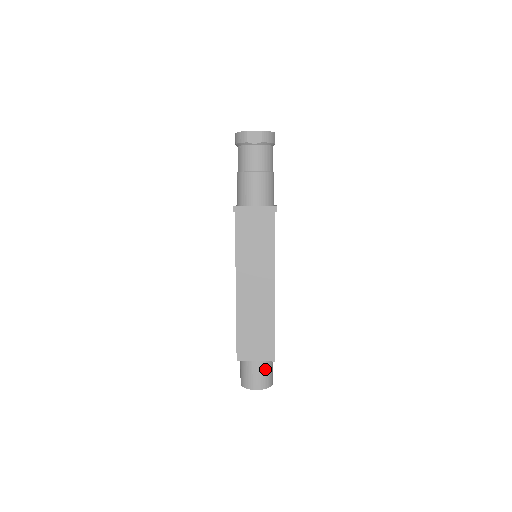
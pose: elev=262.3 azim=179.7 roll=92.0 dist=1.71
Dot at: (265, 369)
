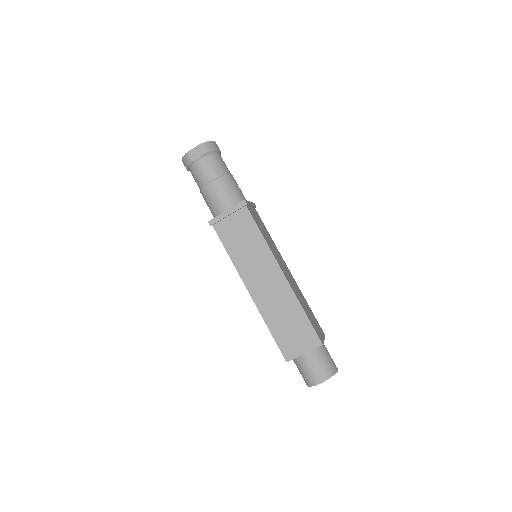
Dot at: (319, 358)
